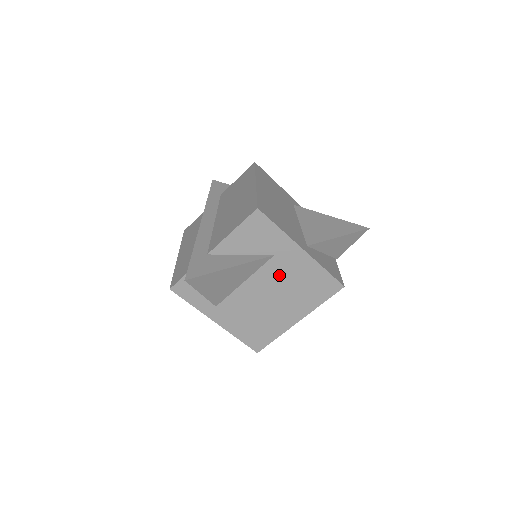
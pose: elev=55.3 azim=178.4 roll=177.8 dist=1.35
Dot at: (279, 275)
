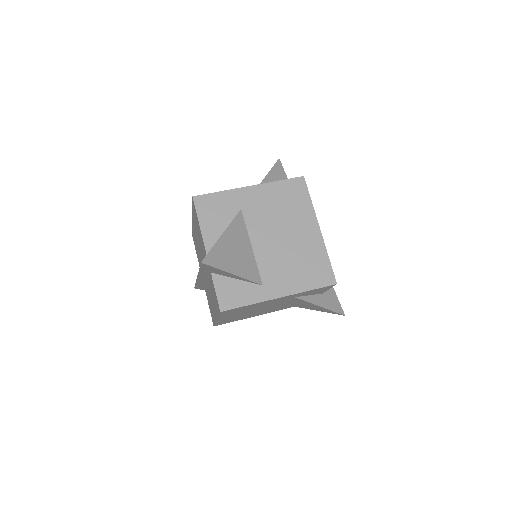
Dot at: (262, 217)
